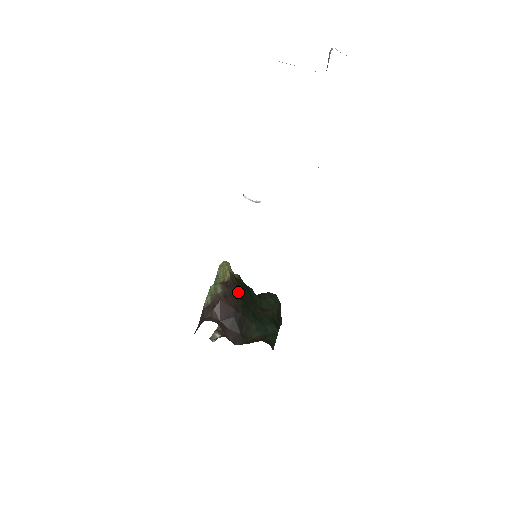
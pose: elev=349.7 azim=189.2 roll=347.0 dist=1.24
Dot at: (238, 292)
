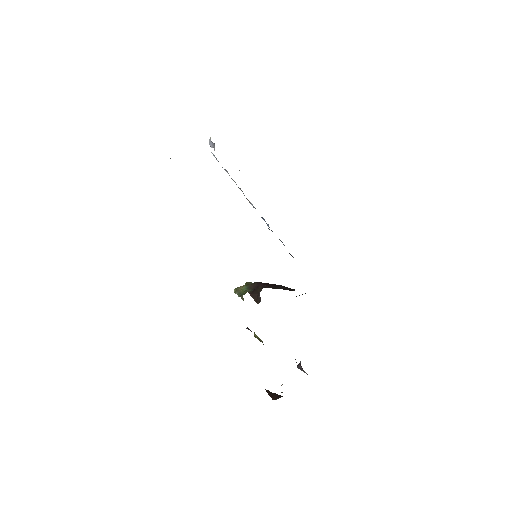
Dot at: occluded
